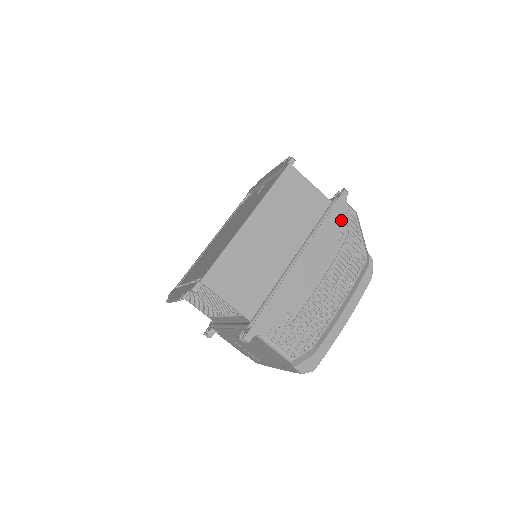
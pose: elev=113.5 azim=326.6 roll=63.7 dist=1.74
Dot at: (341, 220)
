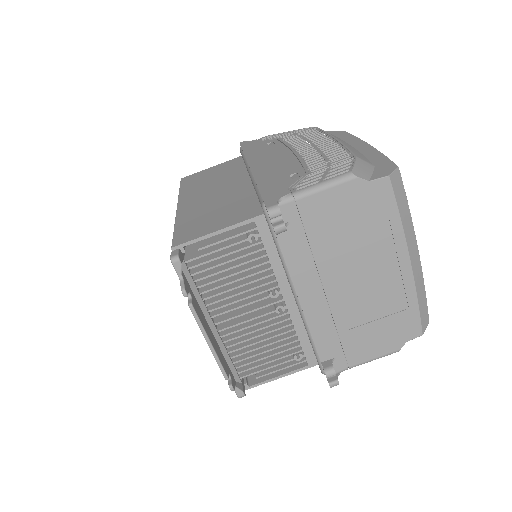
Dot at: (259, 143)
